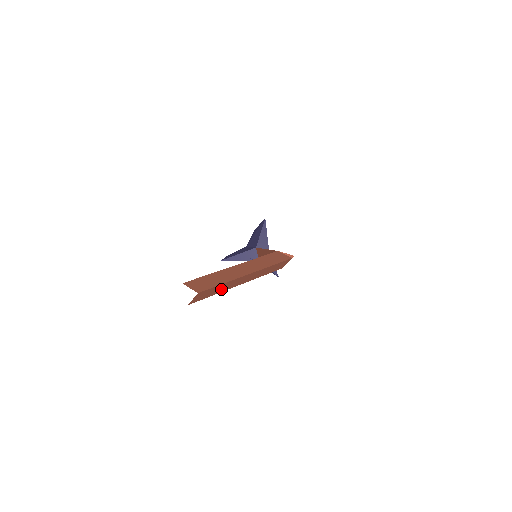
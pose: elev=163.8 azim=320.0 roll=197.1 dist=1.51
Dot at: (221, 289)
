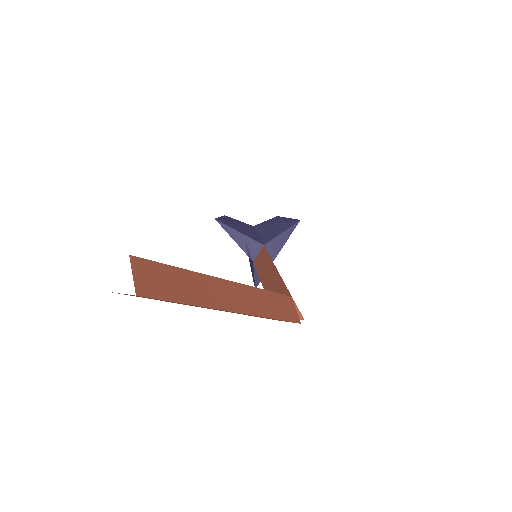
Dot at: occluded
